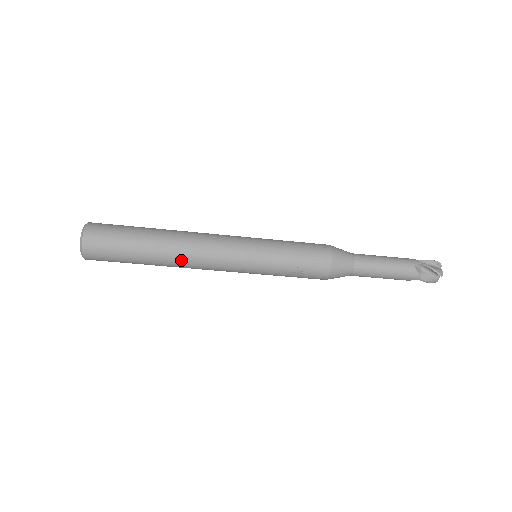
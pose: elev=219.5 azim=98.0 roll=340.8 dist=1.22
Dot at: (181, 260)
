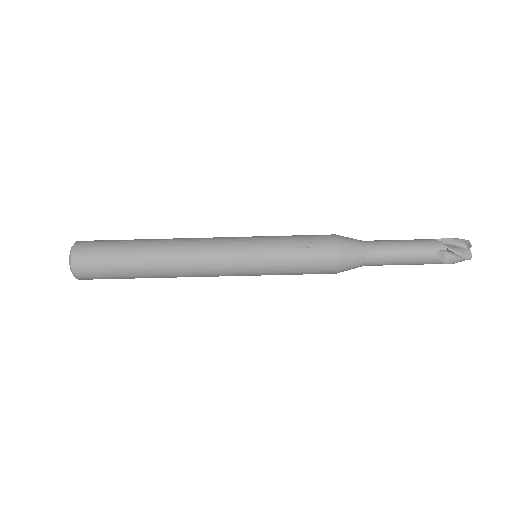
Dot at: (174, 249)
